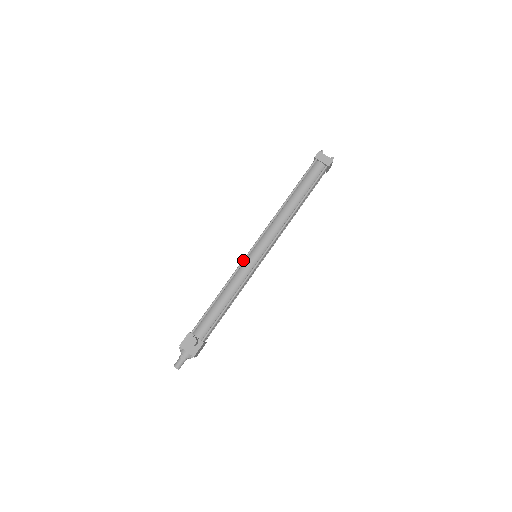
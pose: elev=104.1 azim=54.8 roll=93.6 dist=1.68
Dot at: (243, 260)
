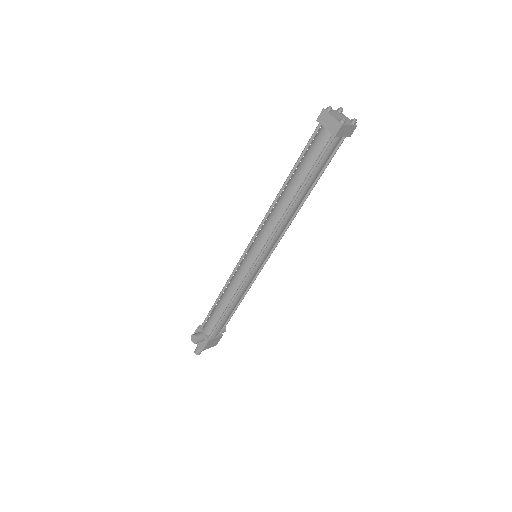
Dot at: (238, 262)
